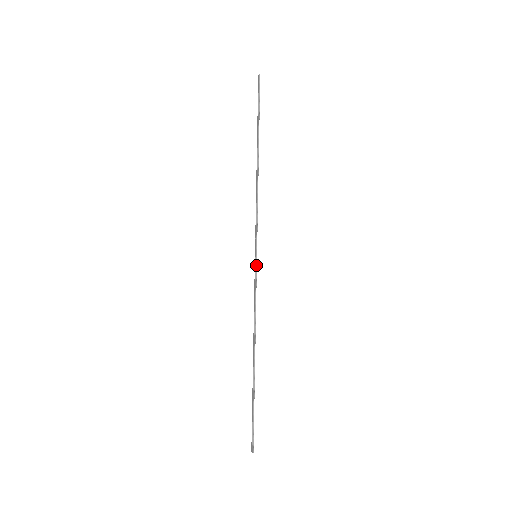
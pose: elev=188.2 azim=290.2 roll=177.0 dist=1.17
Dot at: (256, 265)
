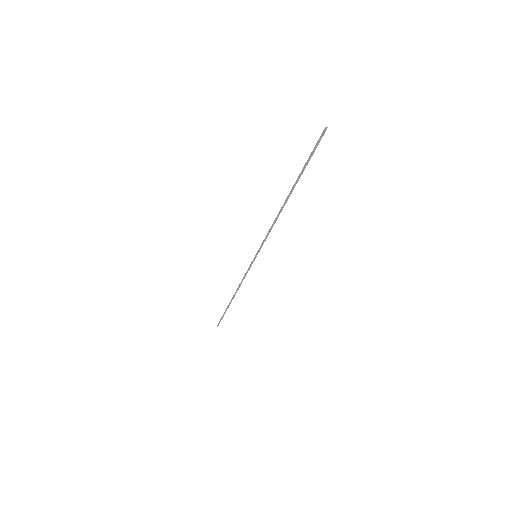
Dot at: occluded
